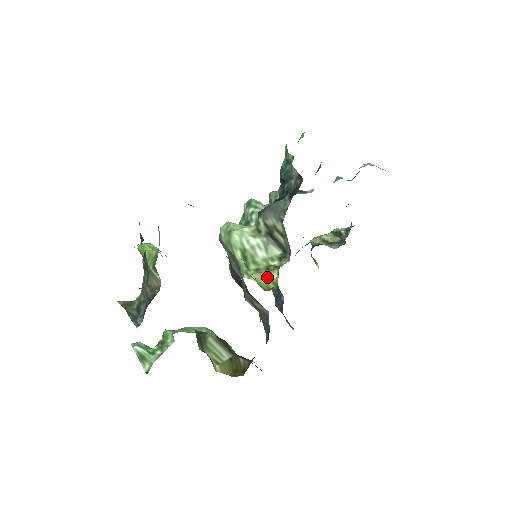
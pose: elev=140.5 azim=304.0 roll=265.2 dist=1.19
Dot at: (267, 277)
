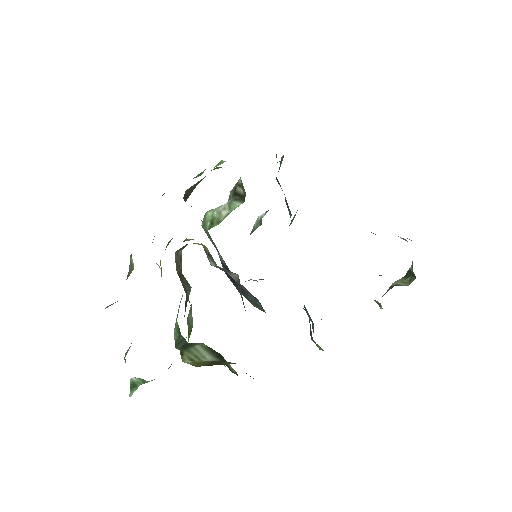
Dot at: occluded
